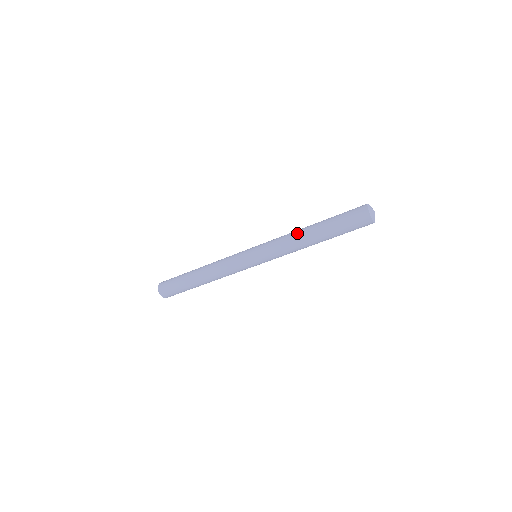
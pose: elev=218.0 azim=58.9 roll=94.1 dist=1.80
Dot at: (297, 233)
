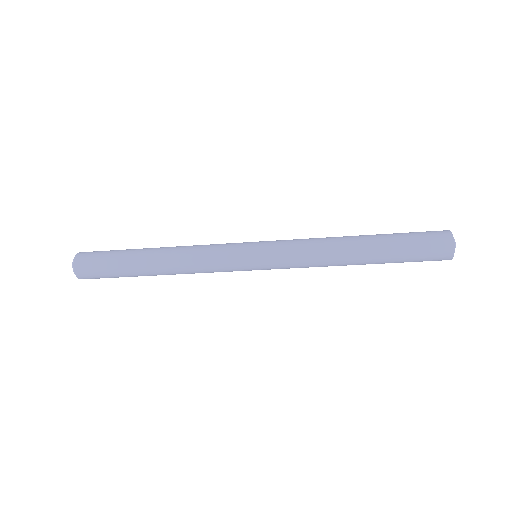
Dot at: (335, 237)
